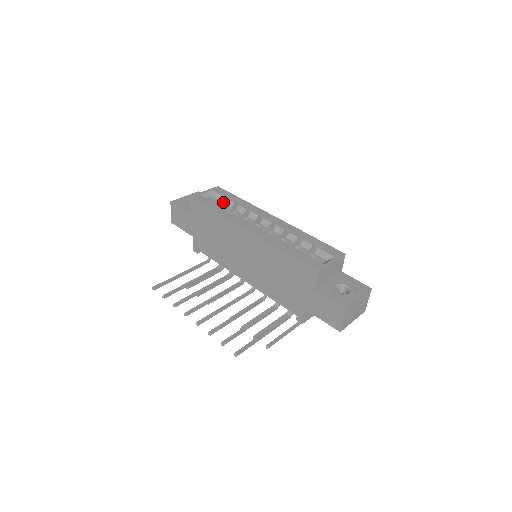
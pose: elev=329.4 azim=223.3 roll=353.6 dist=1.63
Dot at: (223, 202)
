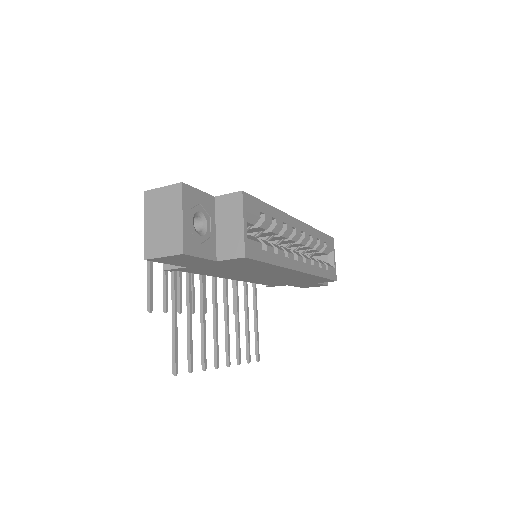
Dot at: occluded
